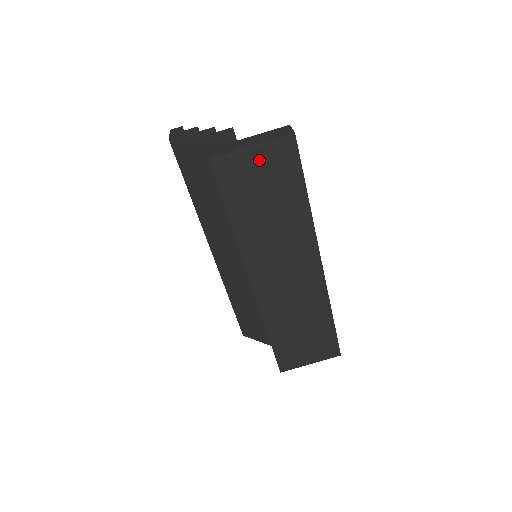
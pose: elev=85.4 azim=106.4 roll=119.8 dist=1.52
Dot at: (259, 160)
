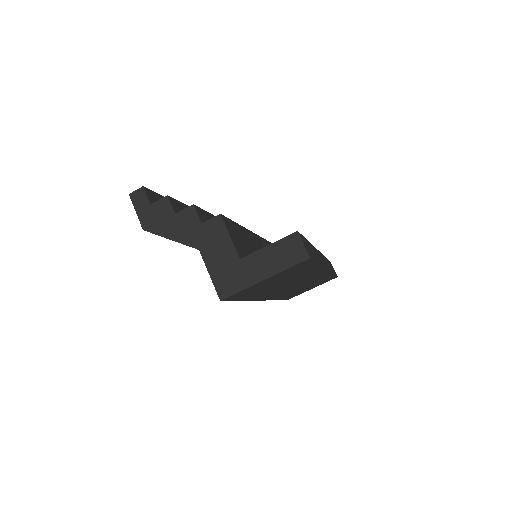
Dot at: (271, 279)
